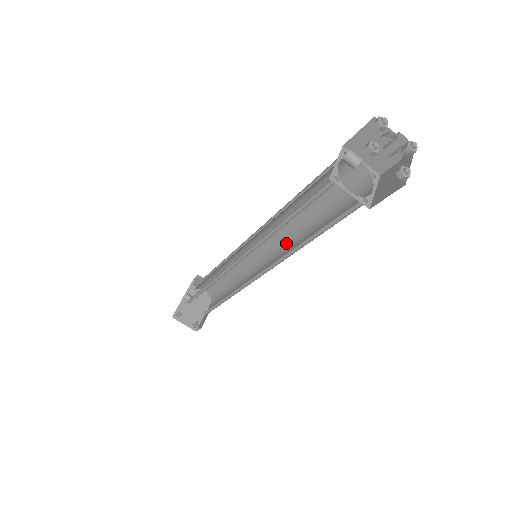
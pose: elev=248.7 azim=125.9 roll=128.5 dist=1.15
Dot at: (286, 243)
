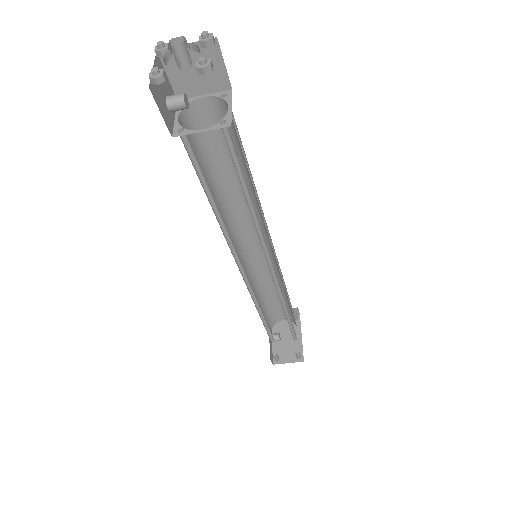
Dot at: (262, 223)
